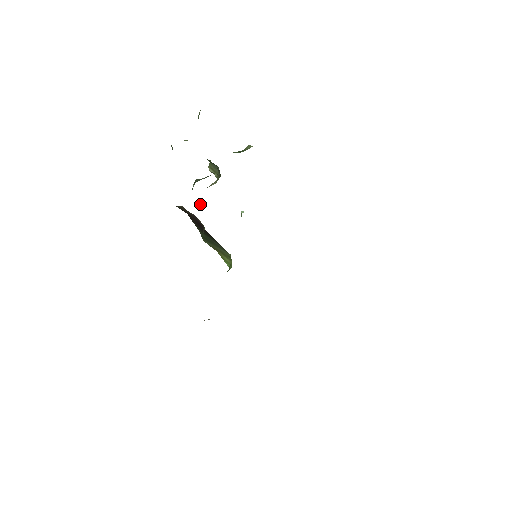
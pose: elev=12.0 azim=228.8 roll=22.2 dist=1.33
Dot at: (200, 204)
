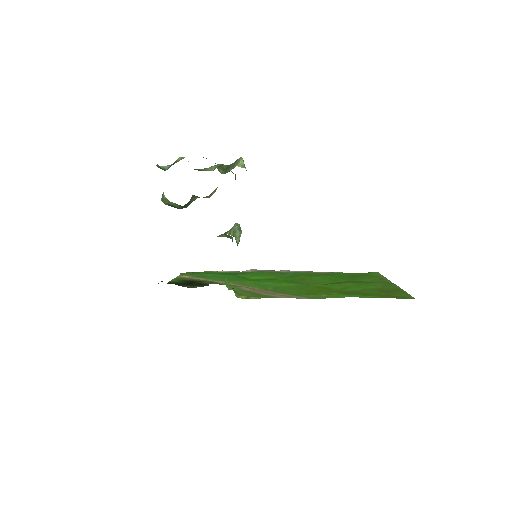
Dot at: occluded
